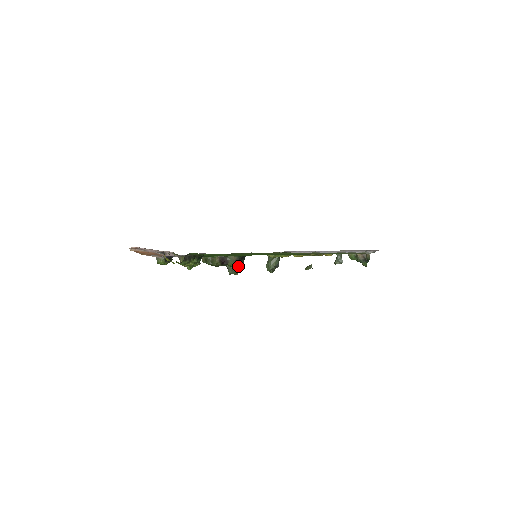
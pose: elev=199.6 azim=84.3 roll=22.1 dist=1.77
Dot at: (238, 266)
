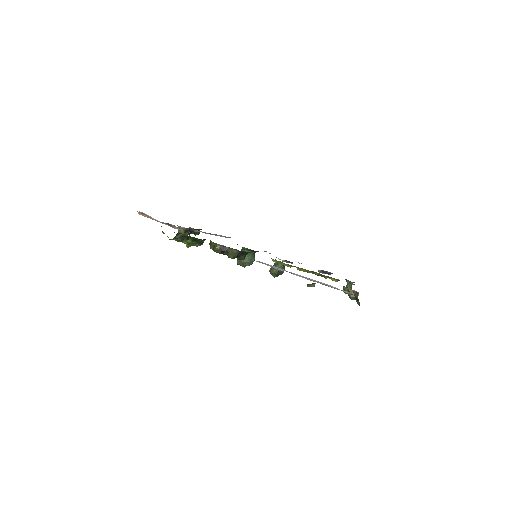
Dot at: (247, 259)
